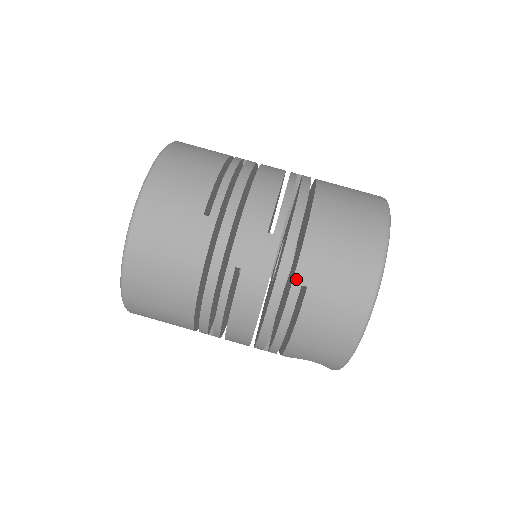
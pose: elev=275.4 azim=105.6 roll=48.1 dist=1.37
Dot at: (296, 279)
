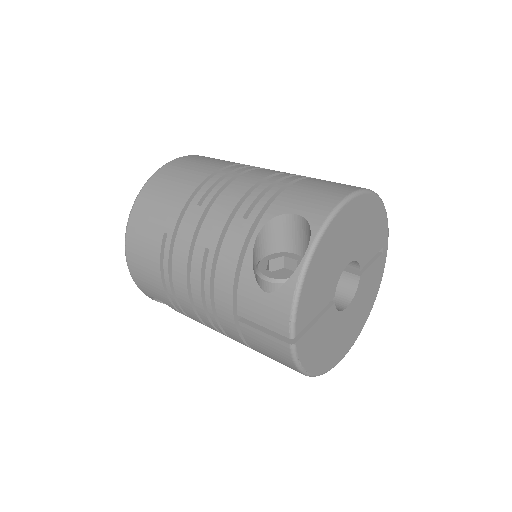
Dot at: occluded
